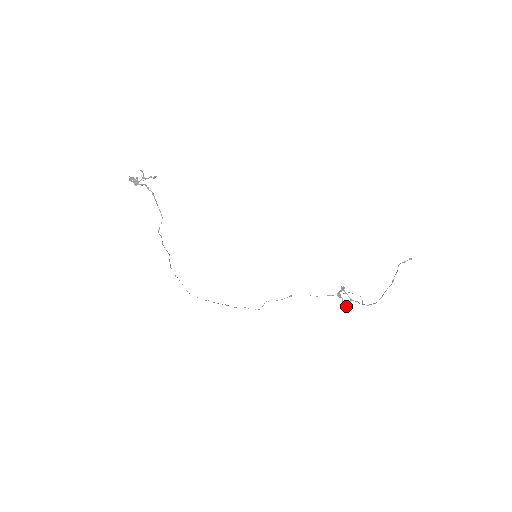
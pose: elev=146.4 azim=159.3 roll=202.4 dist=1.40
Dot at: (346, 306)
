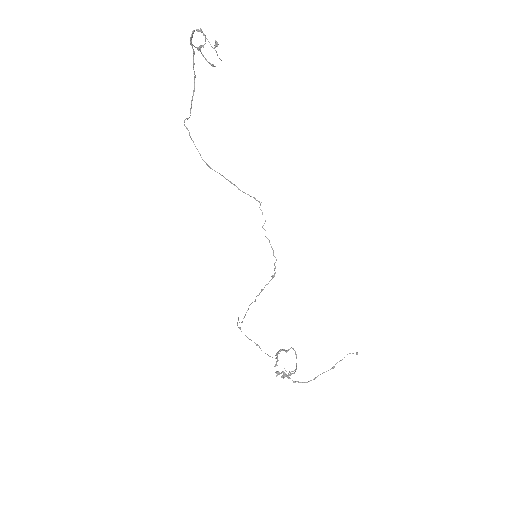
Dot at: occluded
